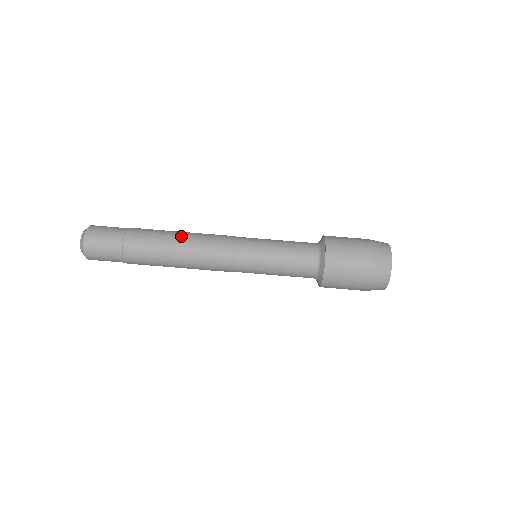
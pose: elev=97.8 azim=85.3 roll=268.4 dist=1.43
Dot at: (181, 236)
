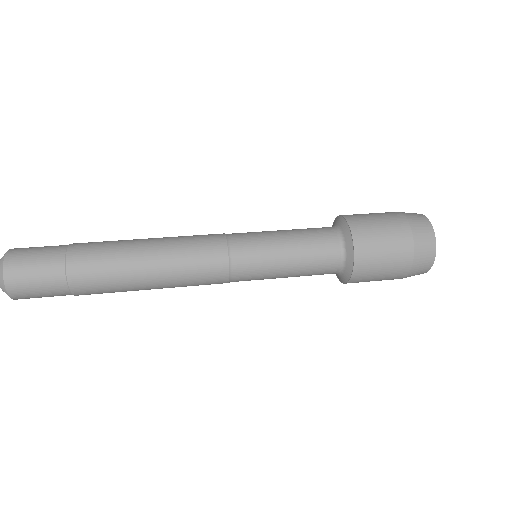
Dot at: (150, 245)
